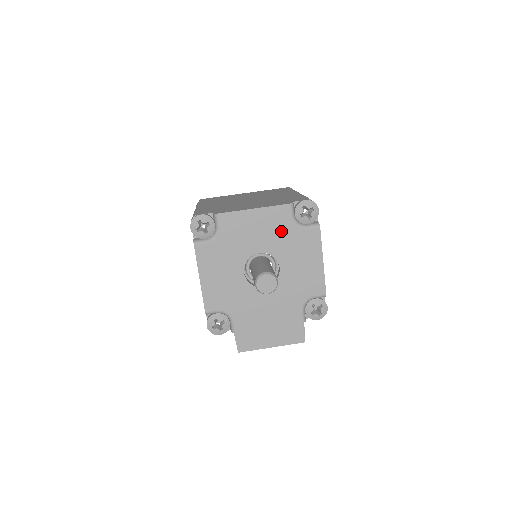
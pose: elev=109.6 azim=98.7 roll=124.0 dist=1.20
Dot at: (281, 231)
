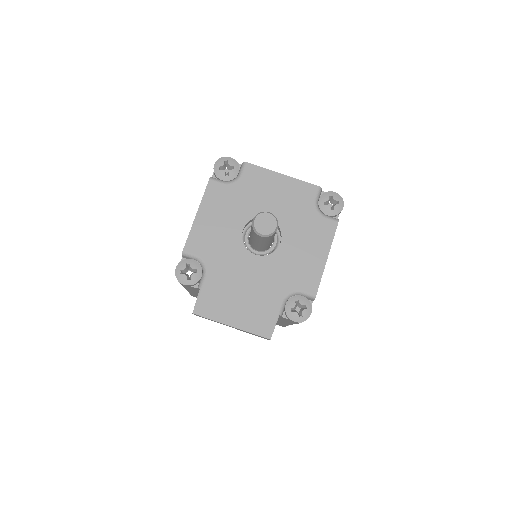
Dot at: (299, 207)
